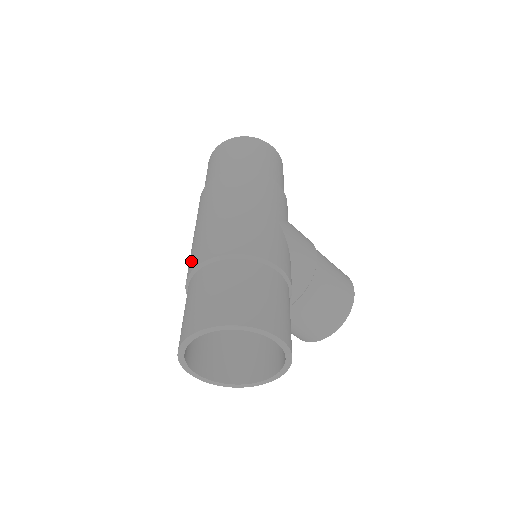
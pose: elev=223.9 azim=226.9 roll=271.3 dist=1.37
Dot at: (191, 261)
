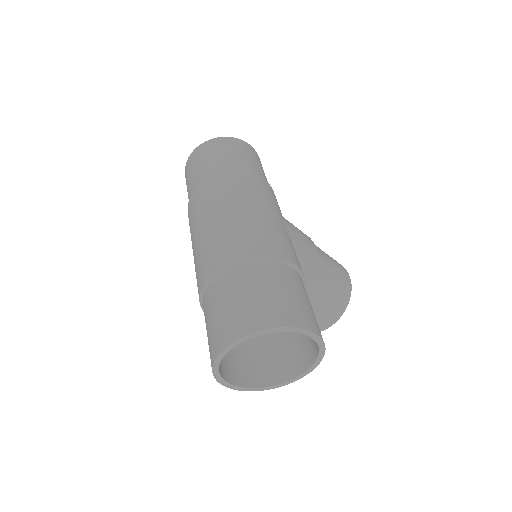
Dot at: (202, 270)
